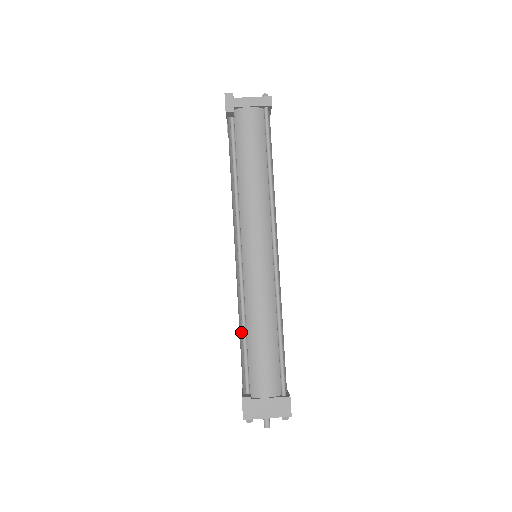
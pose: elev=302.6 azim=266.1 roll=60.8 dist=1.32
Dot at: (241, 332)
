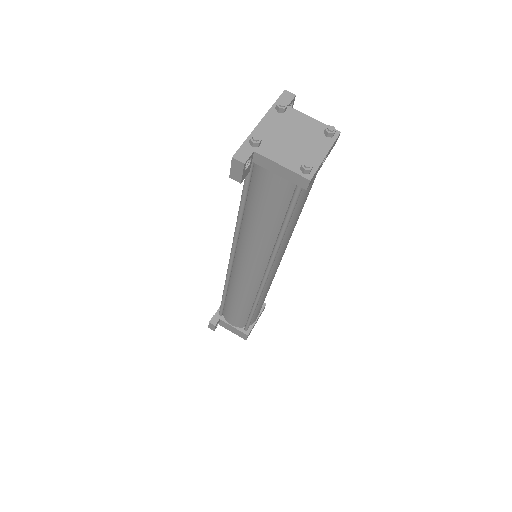
Dot at: occluded
